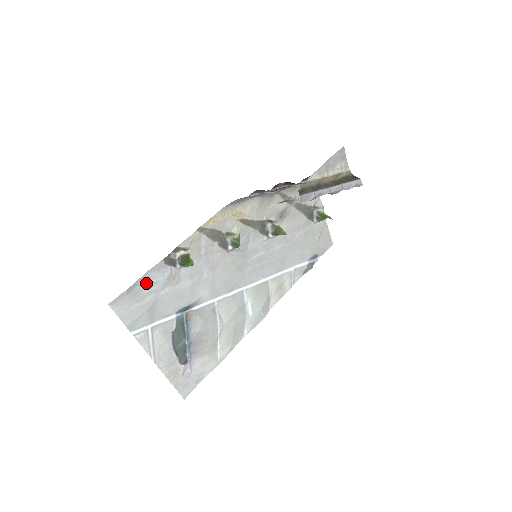
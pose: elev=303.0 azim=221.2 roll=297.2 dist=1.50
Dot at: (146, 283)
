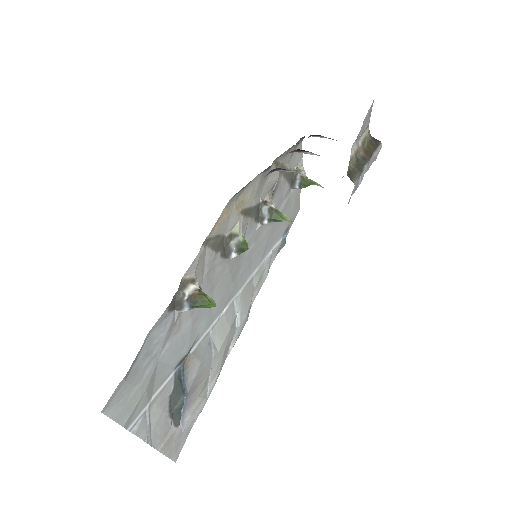
Dot at: (146, 351)
